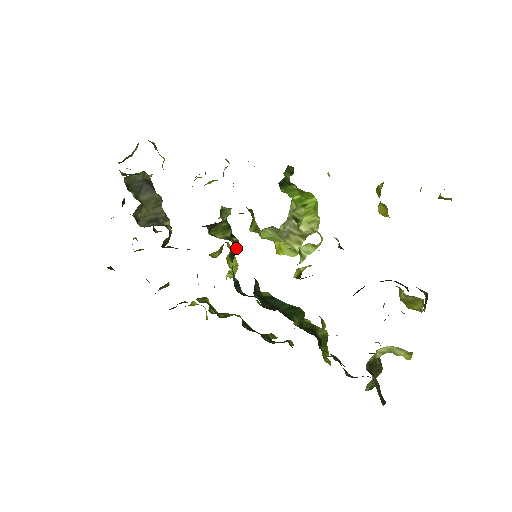
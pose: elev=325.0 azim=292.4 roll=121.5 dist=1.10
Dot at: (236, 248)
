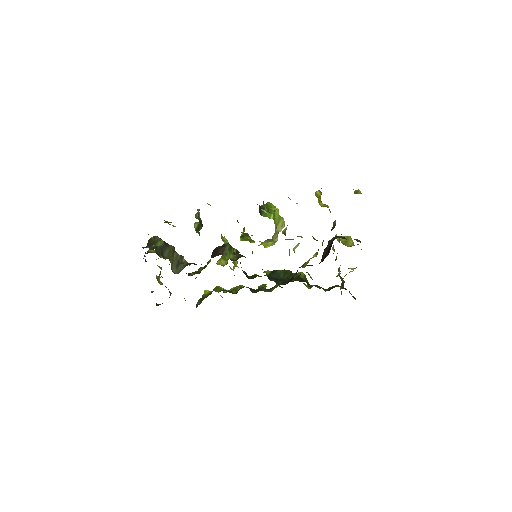
Dot at: occluded
